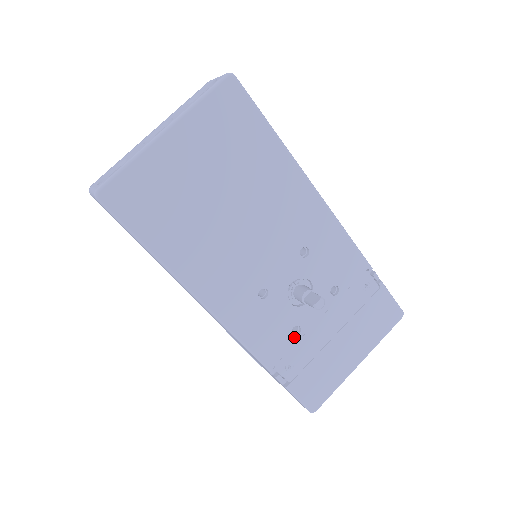
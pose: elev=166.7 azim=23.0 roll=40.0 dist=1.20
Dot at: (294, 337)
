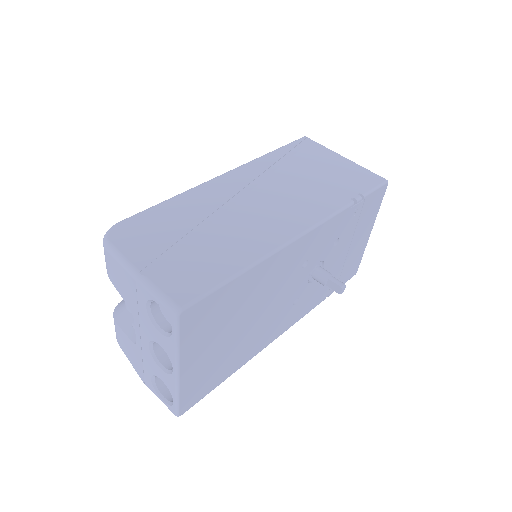
Dot at: occluded
